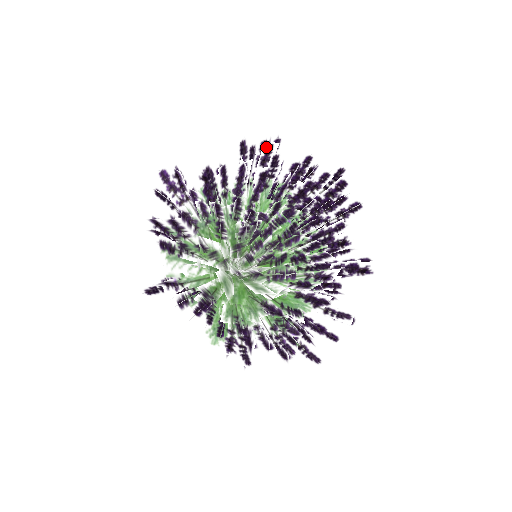
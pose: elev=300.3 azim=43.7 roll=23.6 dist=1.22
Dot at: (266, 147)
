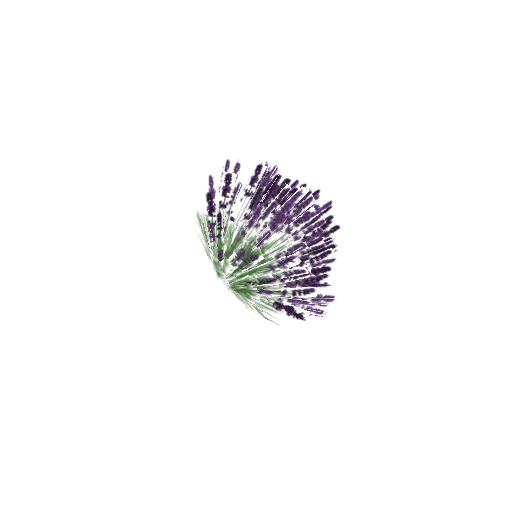
Dot at: occluded
